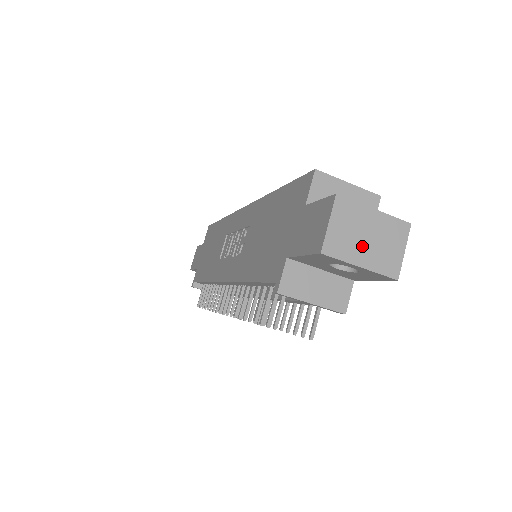
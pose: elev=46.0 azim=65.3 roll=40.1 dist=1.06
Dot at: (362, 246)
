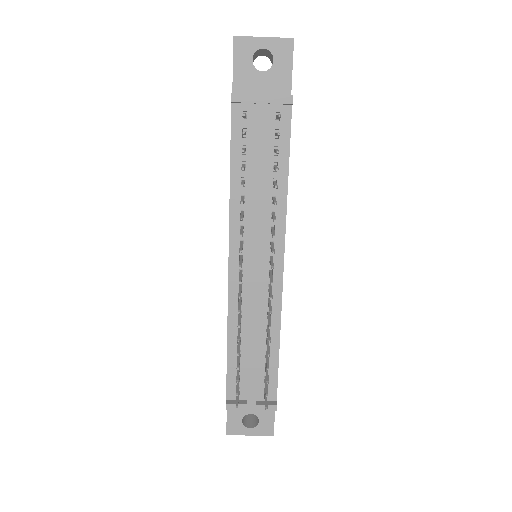
Dot at: occluded
